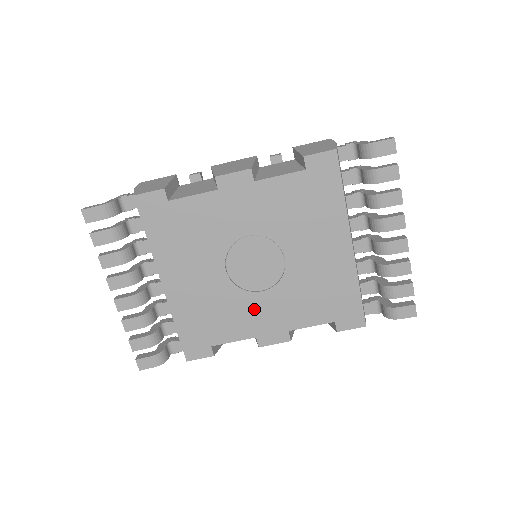
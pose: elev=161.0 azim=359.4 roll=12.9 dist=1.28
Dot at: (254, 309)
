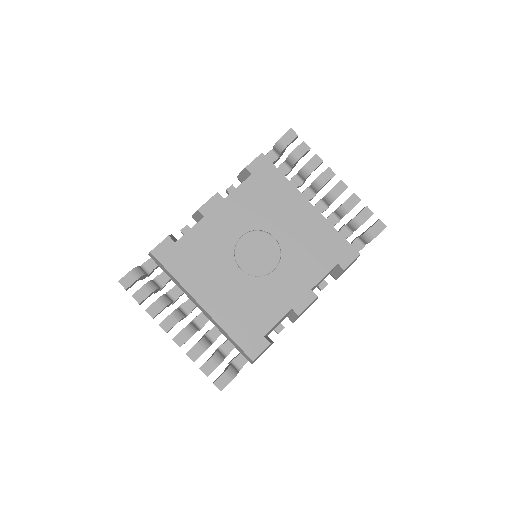
Dot at: (277, 287)
